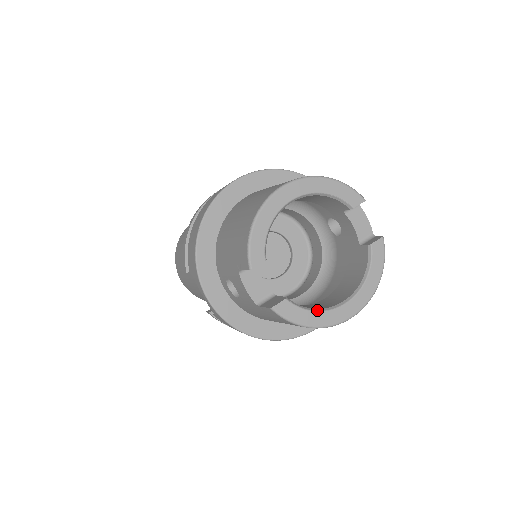
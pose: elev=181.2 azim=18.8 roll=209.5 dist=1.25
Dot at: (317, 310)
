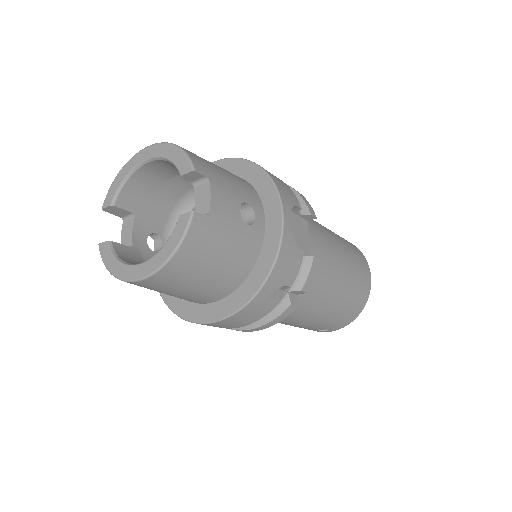
Dot at: (120, 260)
